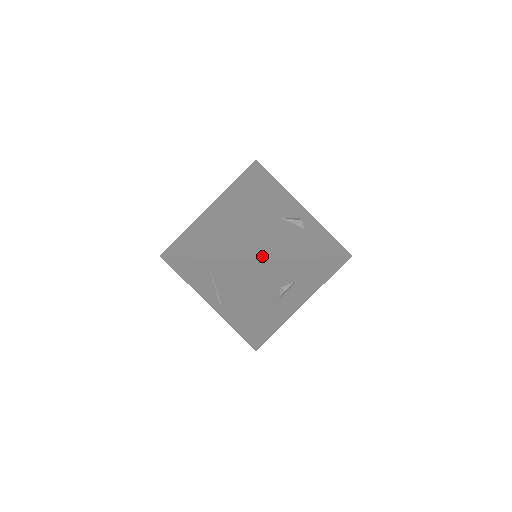
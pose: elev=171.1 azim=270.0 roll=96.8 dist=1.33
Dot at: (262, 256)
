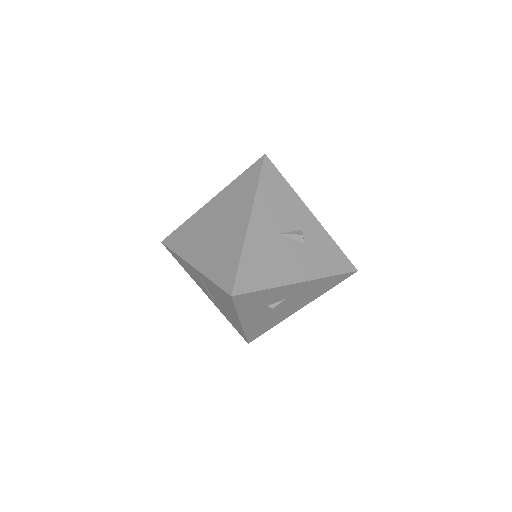
Dot at: (240, 289)
